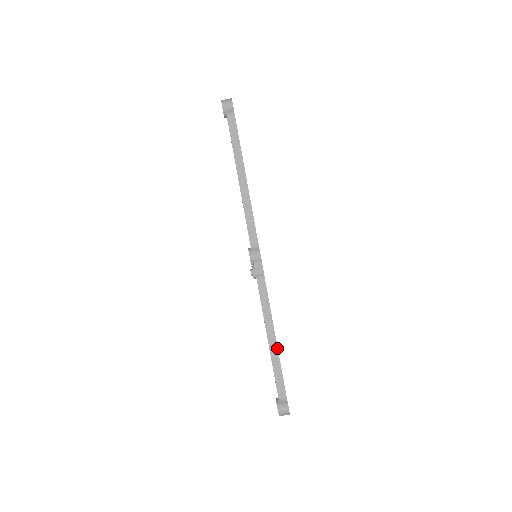
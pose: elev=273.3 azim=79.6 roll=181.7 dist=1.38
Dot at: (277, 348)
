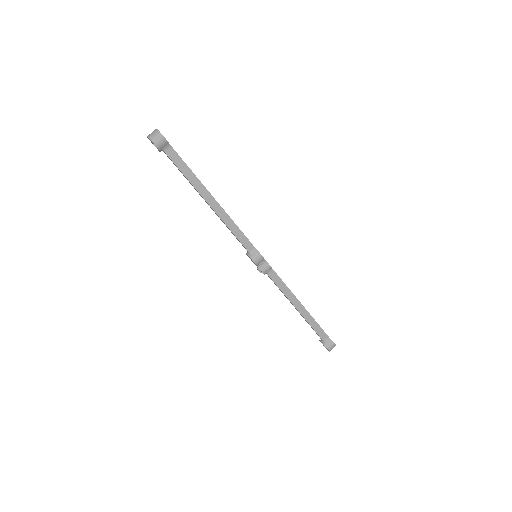
Dot at: (307, 311)
